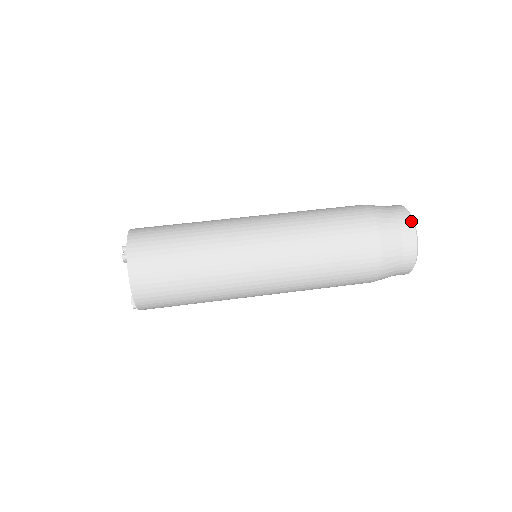
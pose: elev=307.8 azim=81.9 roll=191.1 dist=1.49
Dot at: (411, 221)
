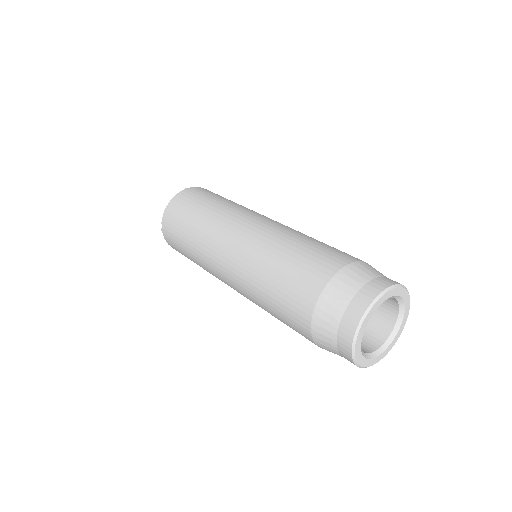
Dot at: (388, 285)
